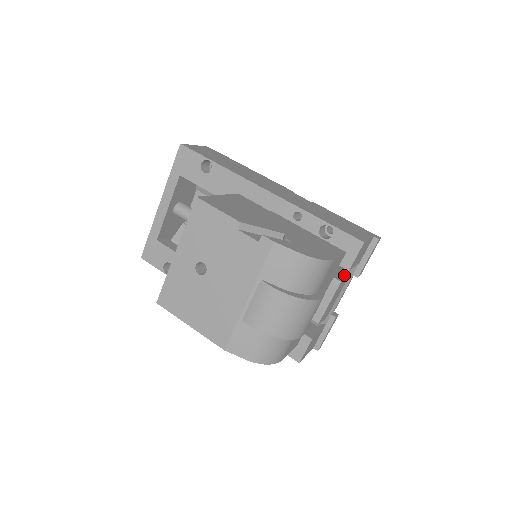
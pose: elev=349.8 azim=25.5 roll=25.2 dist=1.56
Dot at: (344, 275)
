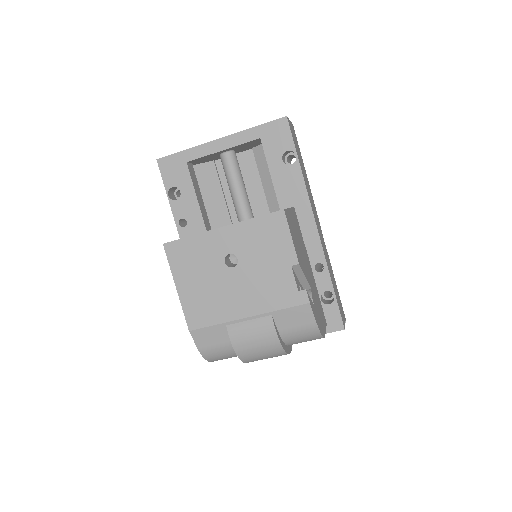
Dot at: occluded
